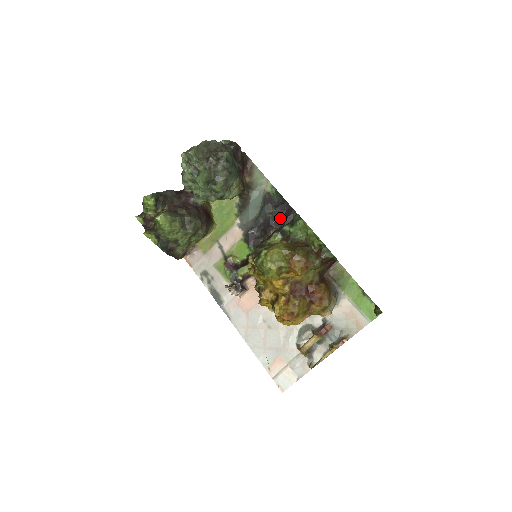
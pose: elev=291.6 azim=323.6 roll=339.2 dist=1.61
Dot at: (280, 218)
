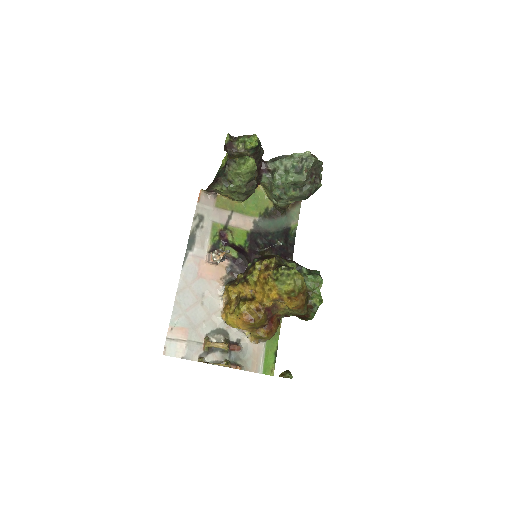
Dot at: (281, 251)
